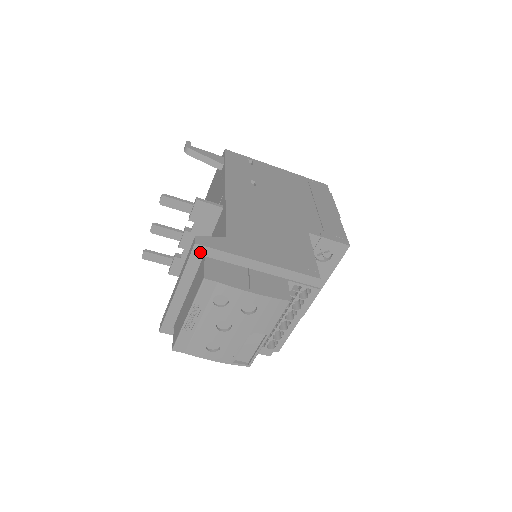
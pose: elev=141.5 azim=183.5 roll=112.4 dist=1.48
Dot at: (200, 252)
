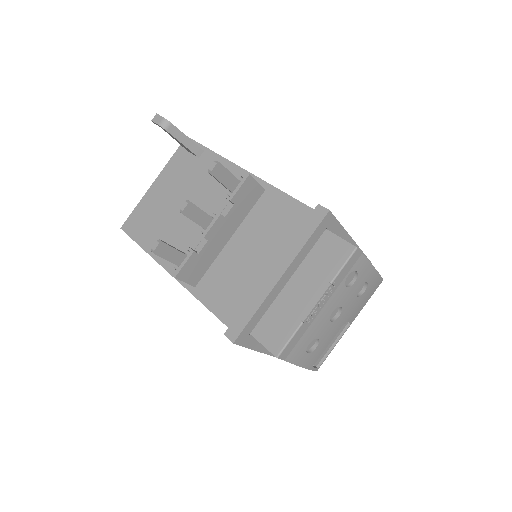
Dot at: (327, 223)
